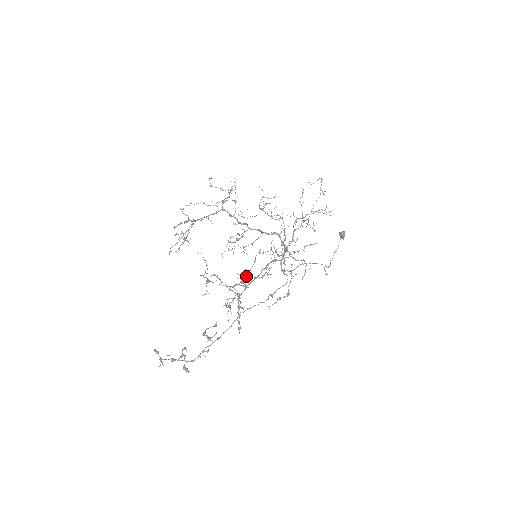
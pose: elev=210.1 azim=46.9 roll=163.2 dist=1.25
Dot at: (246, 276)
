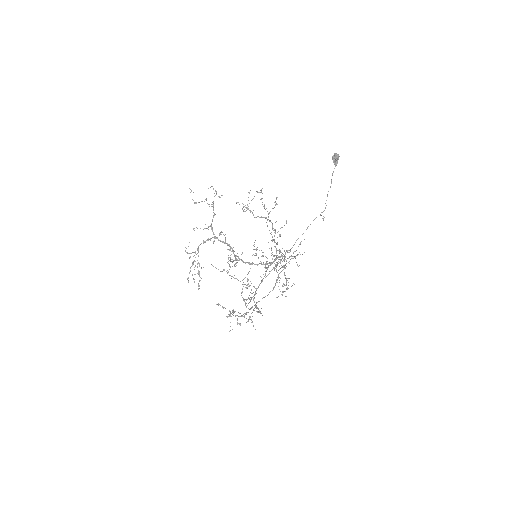
Dot at: (256, 250)
